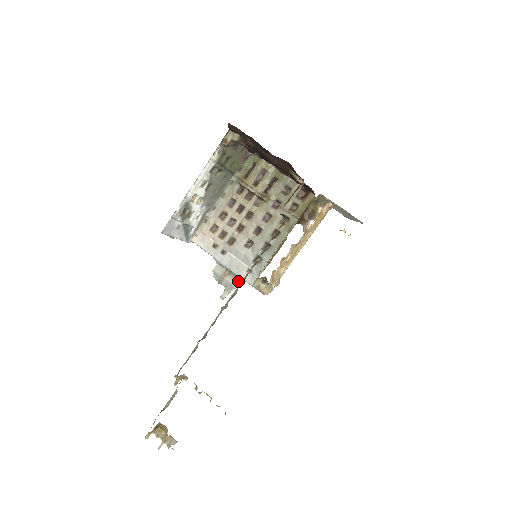
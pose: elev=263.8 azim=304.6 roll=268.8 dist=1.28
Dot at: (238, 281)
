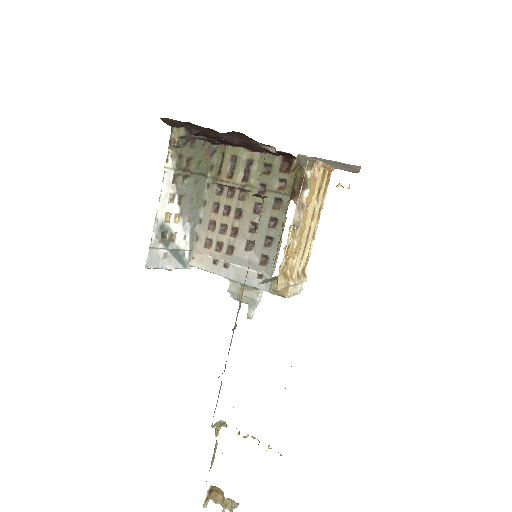
Dot at: (258, 292)
